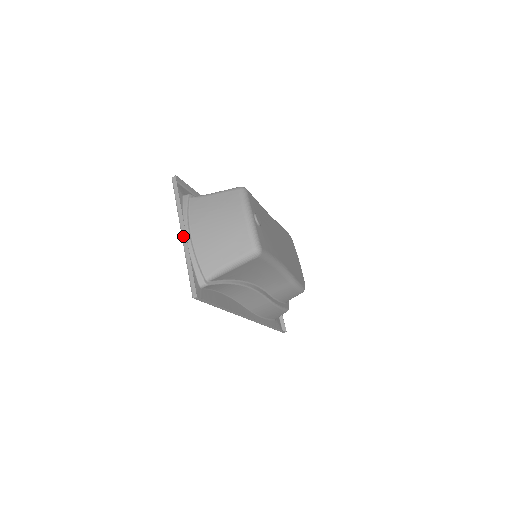
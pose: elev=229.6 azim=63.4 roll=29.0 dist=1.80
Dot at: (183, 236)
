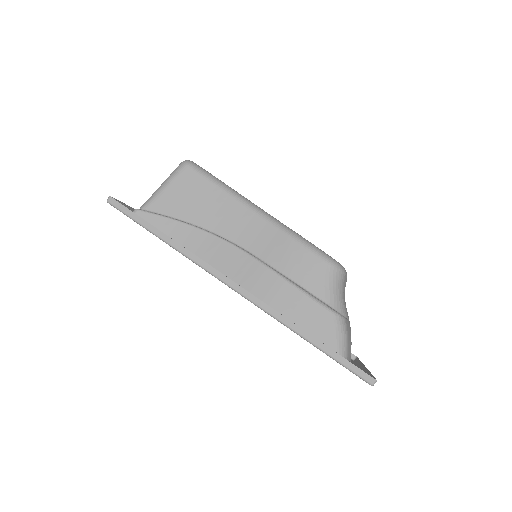
Dot at: occluded
